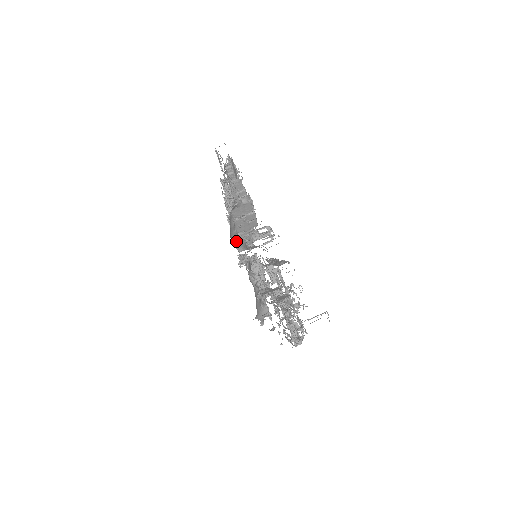
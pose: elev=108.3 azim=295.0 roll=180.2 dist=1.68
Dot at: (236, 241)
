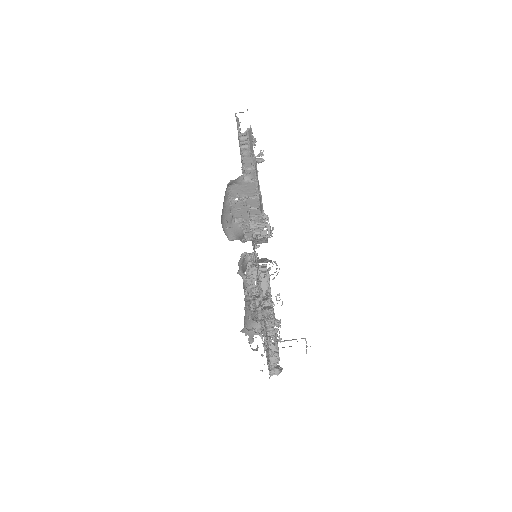
Dot at: occluded
